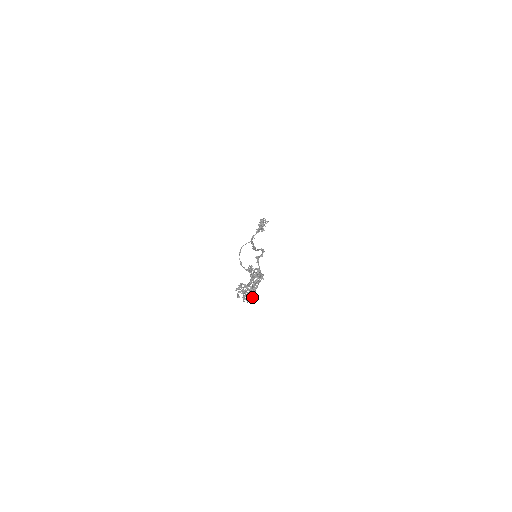
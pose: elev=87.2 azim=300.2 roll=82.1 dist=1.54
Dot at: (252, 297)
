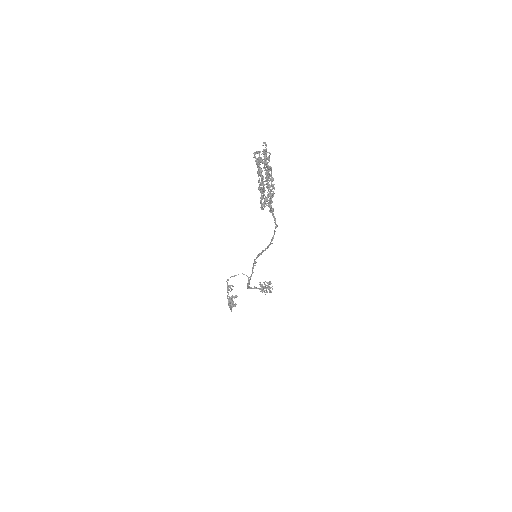
Dot at: occluded
